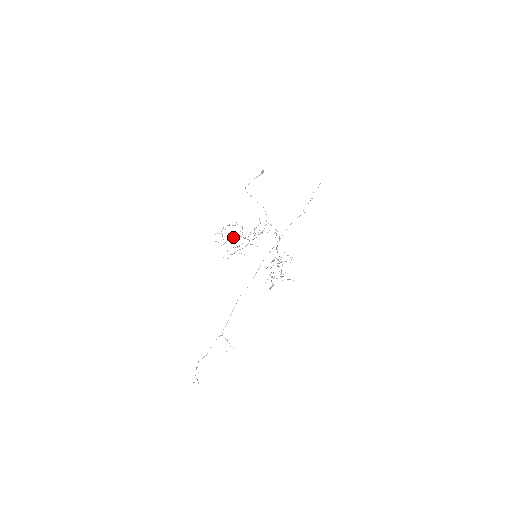
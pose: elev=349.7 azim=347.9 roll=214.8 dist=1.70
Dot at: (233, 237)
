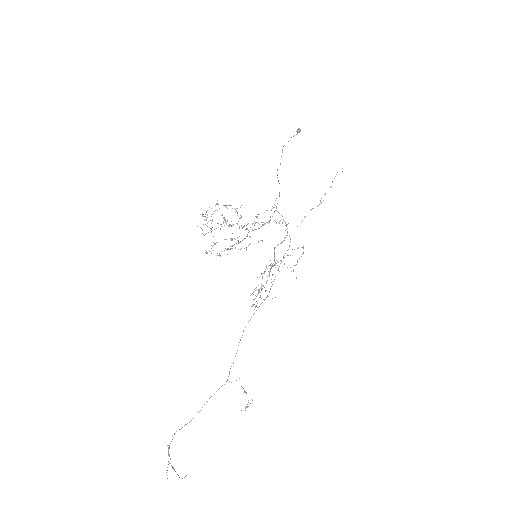
Dot at: occluded
